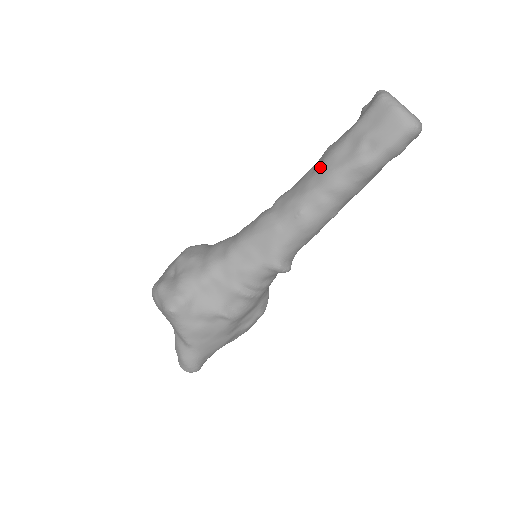
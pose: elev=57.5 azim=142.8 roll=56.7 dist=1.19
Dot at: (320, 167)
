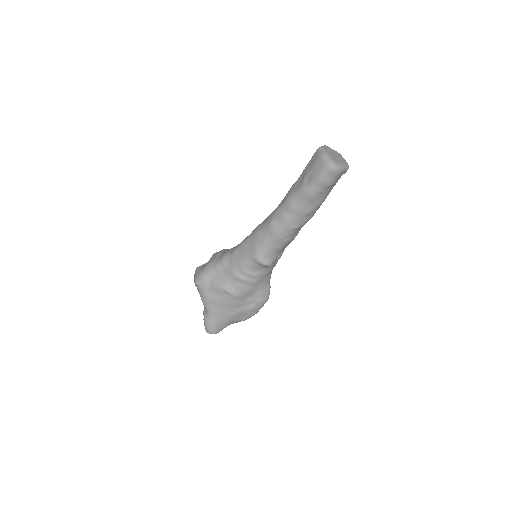
Dot at: (286, 194)
